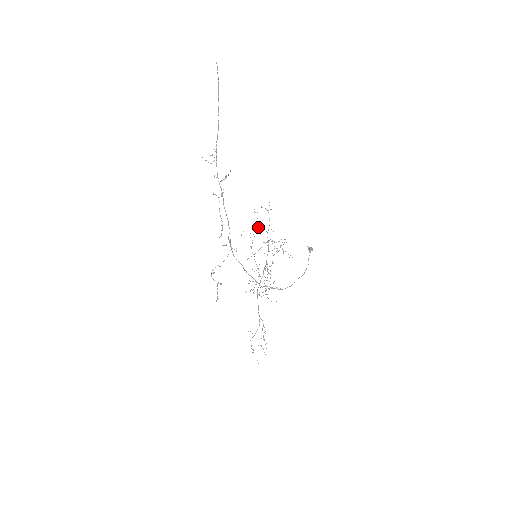
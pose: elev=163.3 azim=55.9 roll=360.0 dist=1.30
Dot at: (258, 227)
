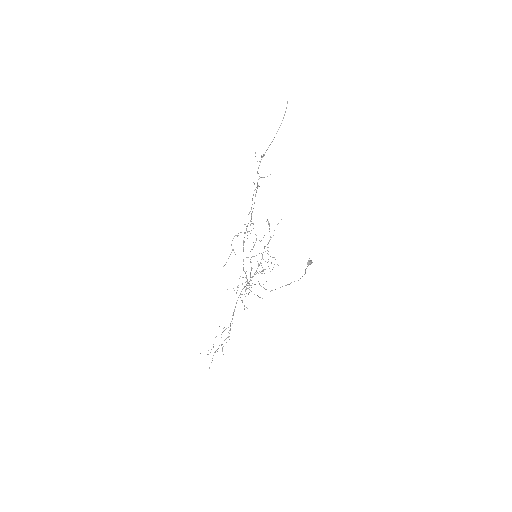
Dot at: occluded
